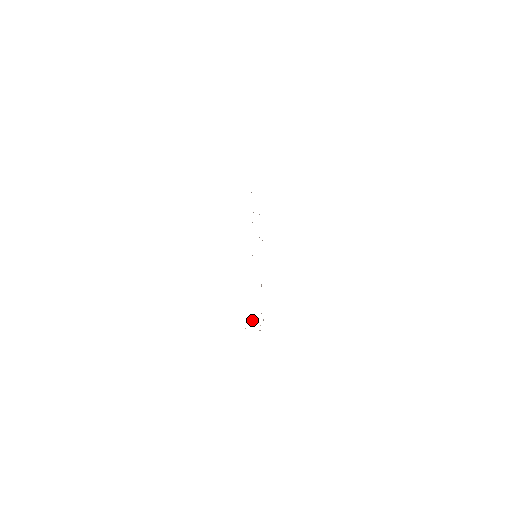
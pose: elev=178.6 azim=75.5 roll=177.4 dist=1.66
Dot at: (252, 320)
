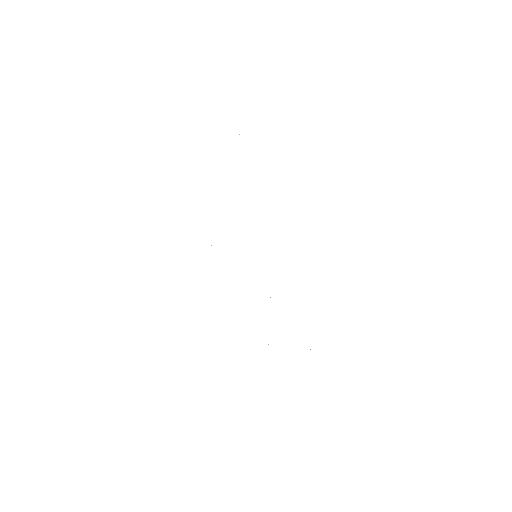
Dot at: occluded
